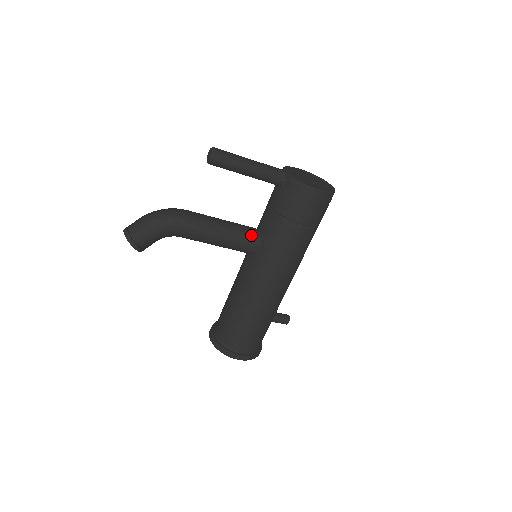
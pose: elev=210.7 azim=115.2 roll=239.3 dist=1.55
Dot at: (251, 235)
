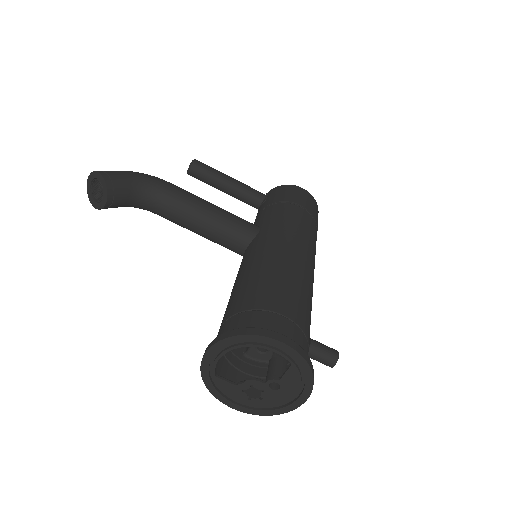
Dot at: occluded
